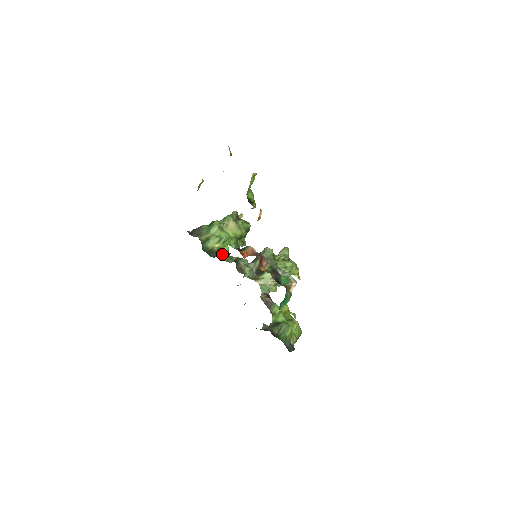
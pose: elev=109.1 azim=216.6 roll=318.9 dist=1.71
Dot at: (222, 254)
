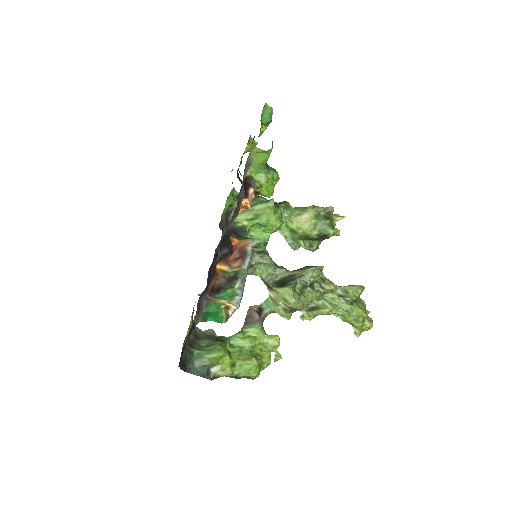
Dot at: occluded
